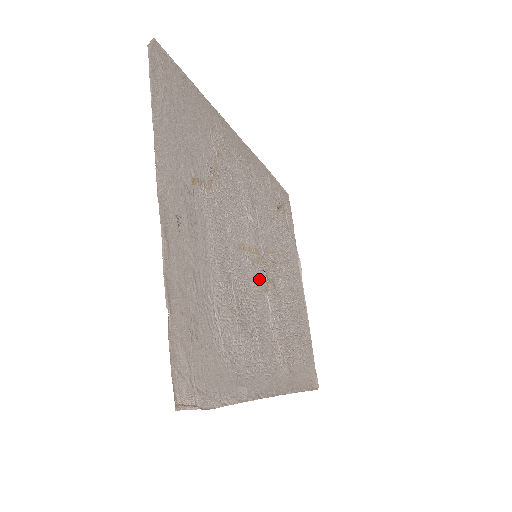
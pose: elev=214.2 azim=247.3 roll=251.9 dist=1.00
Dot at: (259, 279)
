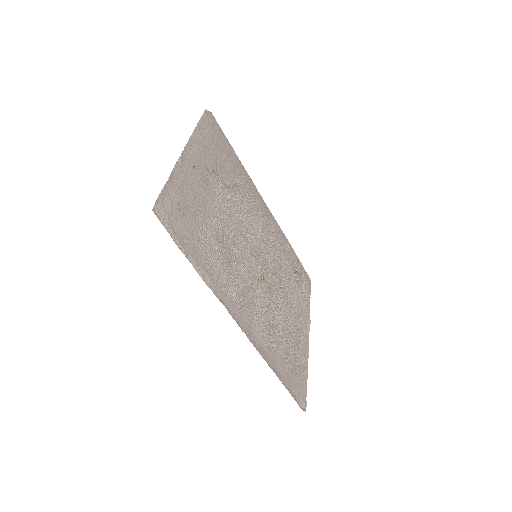
Dot at: (254, 267)
